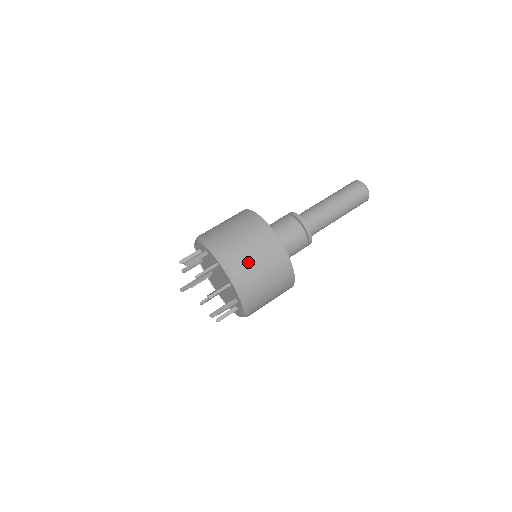
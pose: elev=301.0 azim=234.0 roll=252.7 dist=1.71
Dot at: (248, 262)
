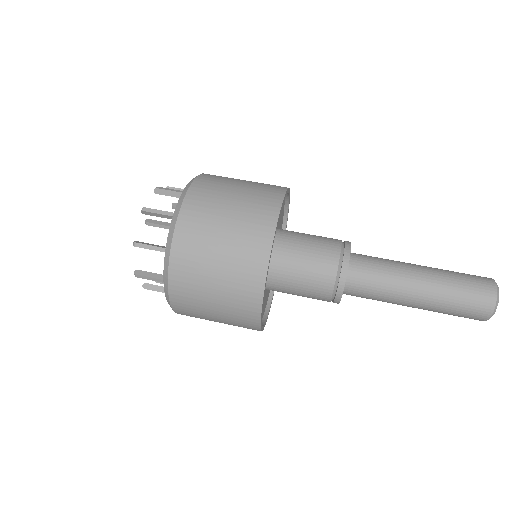
Dot at: (204, 241)
